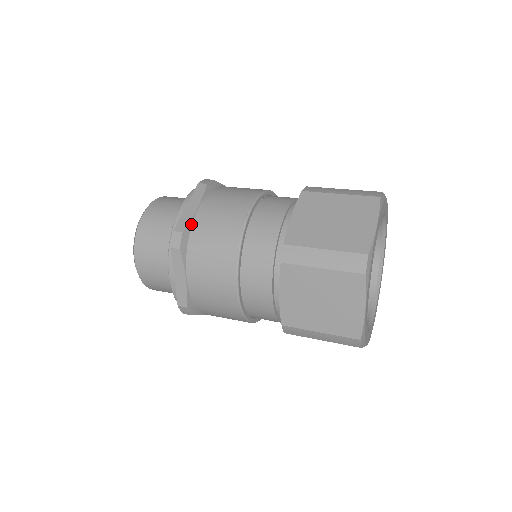
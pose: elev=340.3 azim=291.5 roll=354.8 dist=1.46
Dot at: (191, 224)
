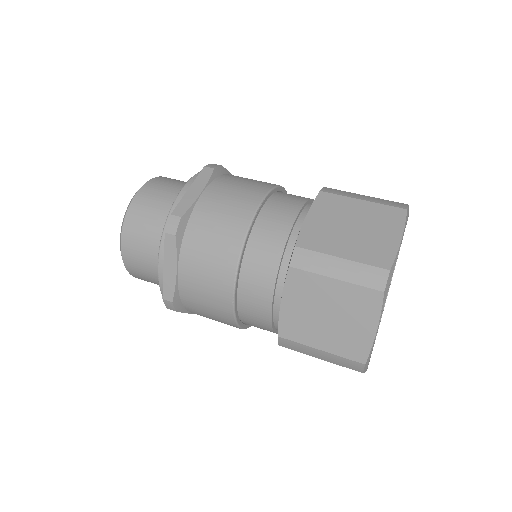
Dot at: (177, 289)
